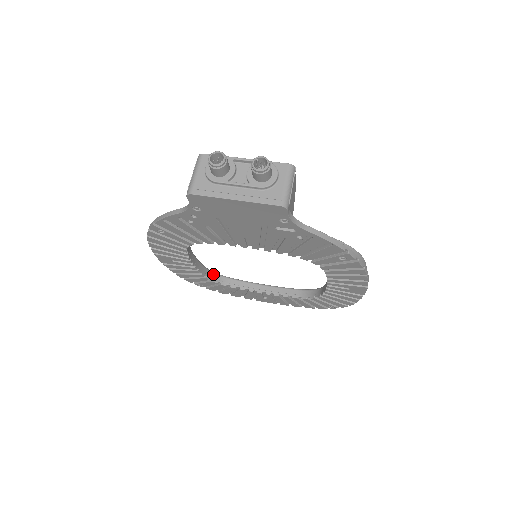
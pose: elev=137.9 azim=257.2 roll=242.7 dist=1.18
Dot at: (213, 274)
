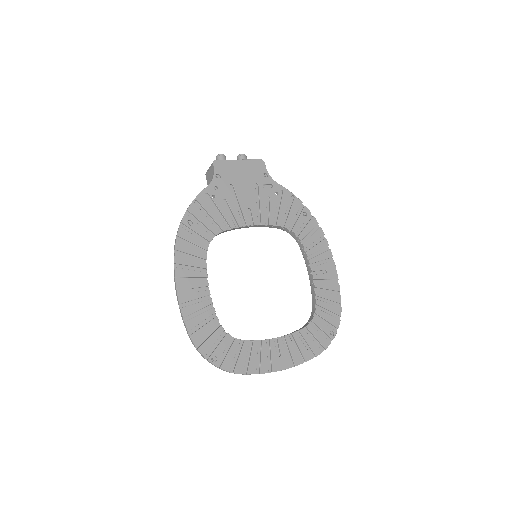
Dot at: (224, 333)
